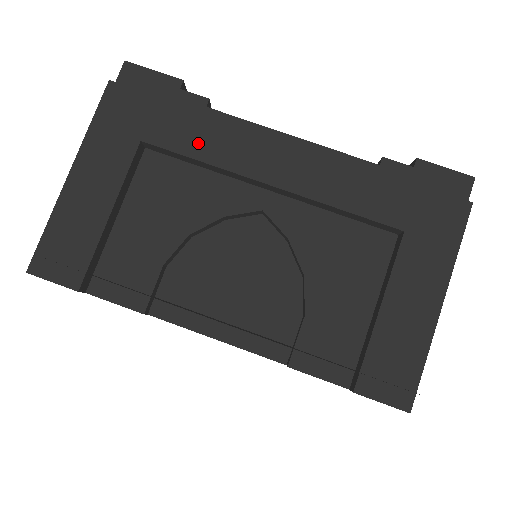
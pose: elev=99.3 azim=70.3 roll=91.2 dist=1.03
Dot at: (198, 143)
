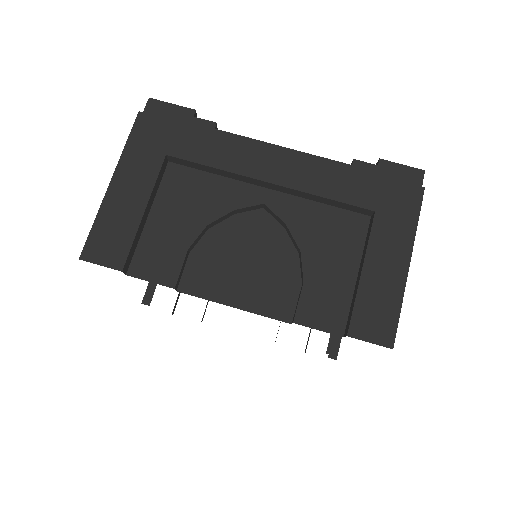
Dot at: (211, 154)
